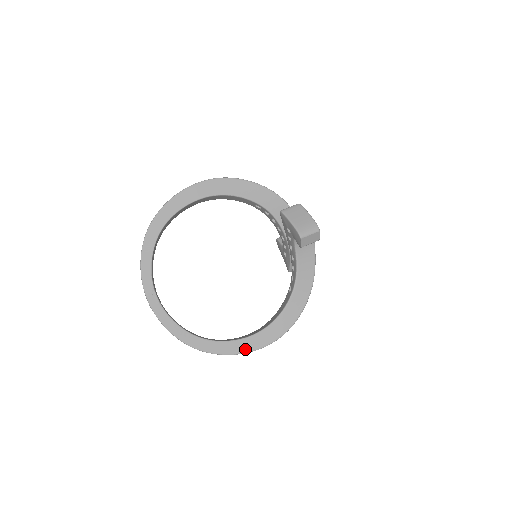
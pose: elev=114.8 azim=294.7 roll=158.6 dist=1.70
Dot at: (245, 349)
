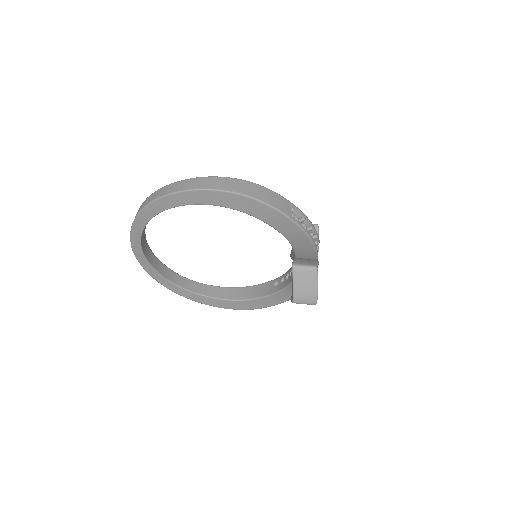
Dot at: (210, 304)
